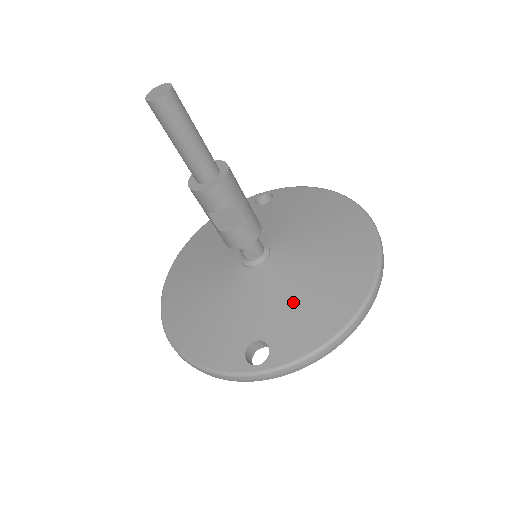
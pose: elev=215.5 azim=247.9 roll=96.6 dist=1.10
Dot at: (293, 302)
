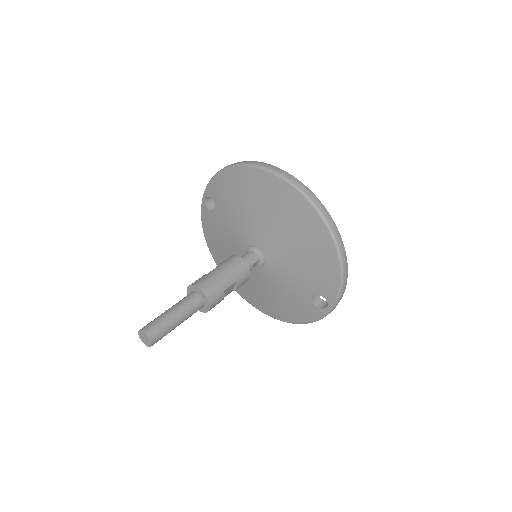
Dot at: (303, 267)
